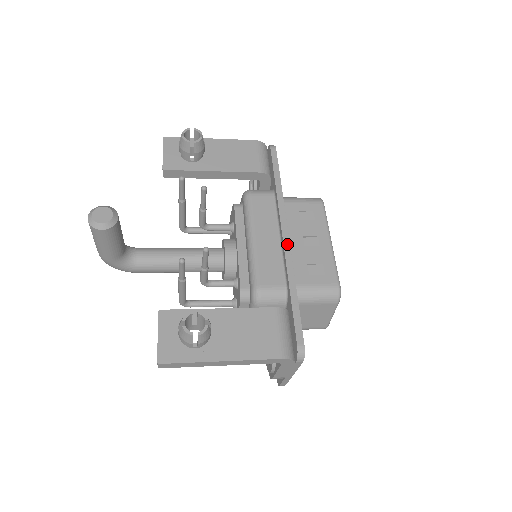
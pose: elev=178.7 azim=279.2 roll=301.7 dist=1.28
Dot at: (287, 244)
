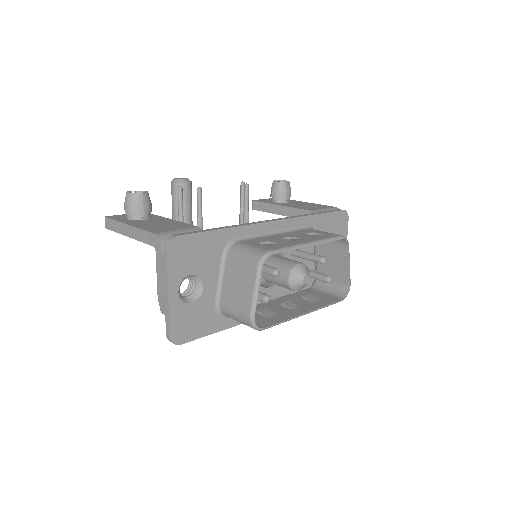
Dot at: (264, 221)
